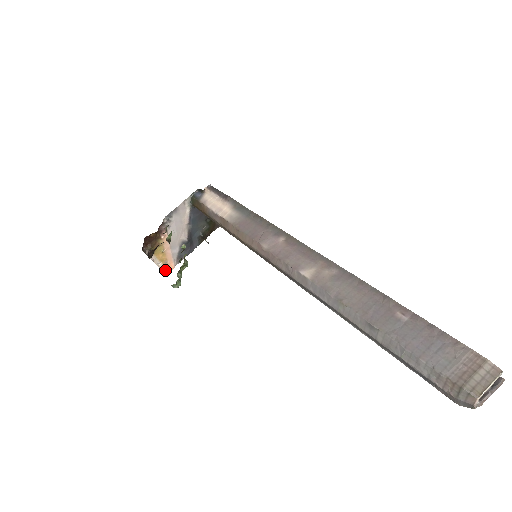
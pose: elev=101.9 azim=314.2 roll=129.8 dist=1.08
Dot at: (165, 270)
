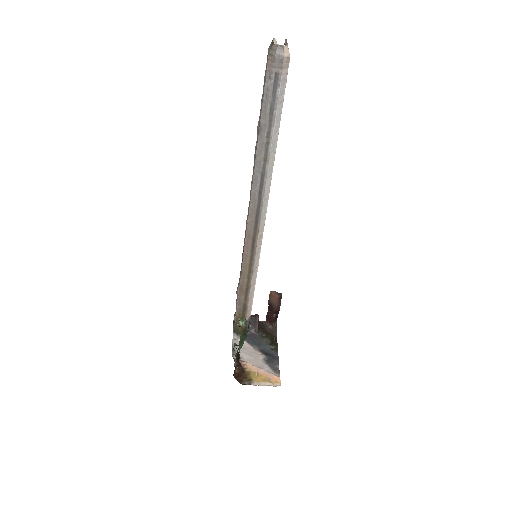
Dot at: (275, 385)
